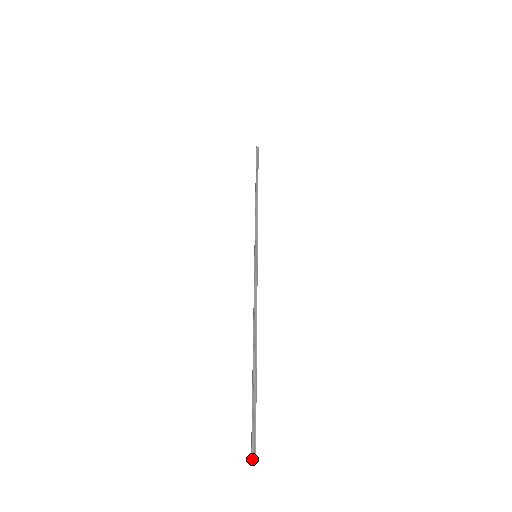
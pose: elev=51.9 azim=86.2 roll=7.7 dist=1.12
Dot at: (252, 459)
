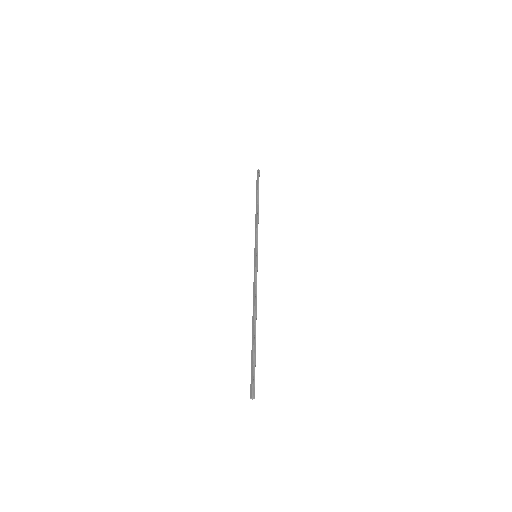
Dot at: (253, 396)
